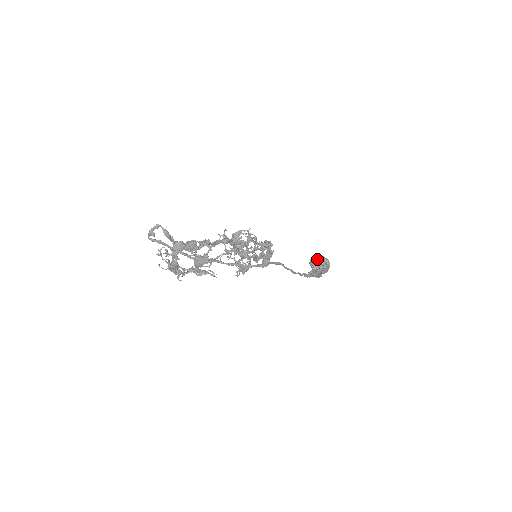
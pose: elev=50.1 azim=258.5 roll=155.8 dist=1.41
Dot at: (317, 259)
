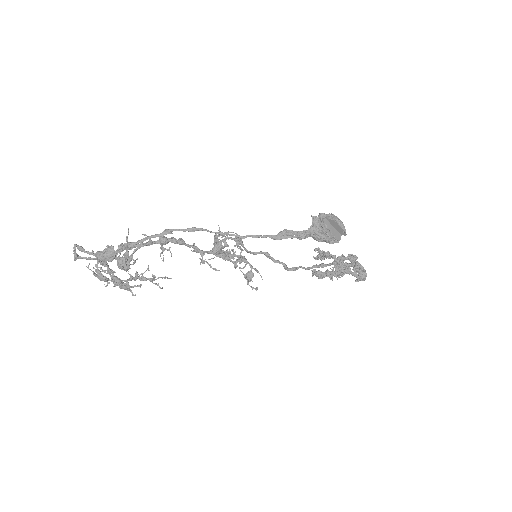
Dot at: occluded
